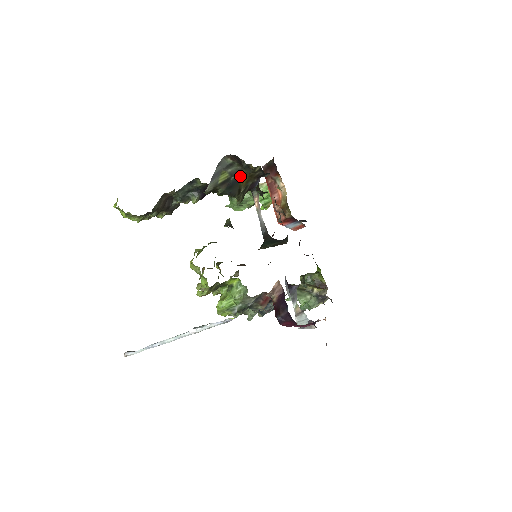
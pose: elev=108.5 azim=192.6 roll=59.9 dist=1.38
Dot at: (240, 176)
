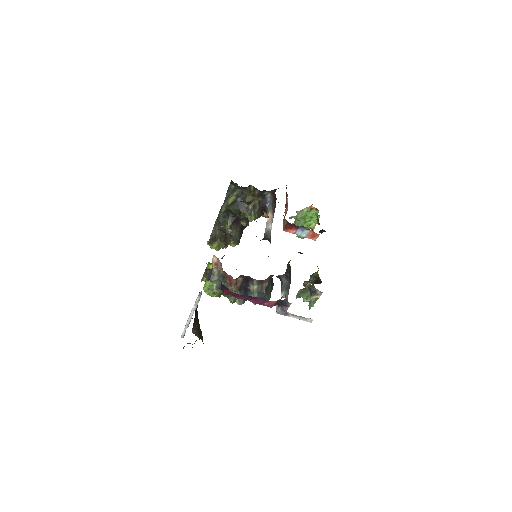
Dot at: (244, 197)
